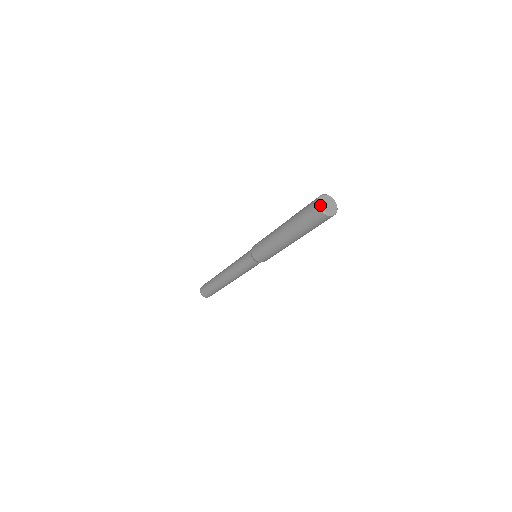
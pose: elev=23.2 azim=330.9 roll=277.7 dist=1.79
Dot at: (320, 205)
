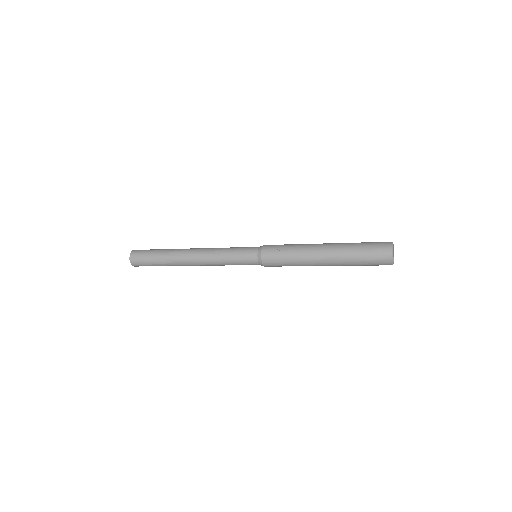
Dot at: (393, 255)
